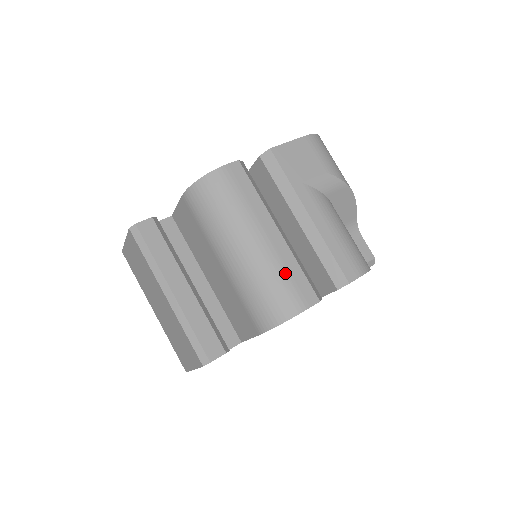
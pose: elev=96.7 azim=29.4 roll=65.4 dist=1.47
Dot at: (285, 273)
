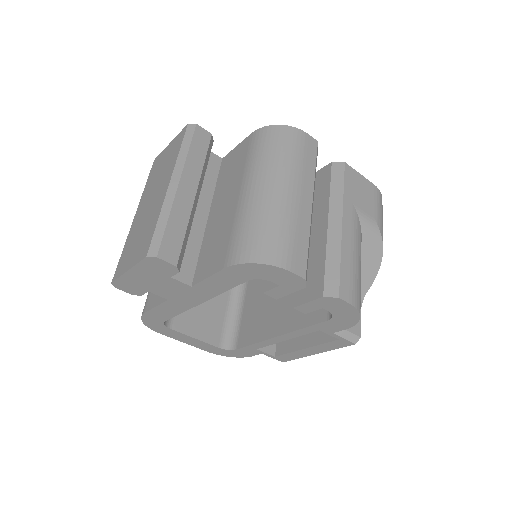
Dot at: (294, 231)
